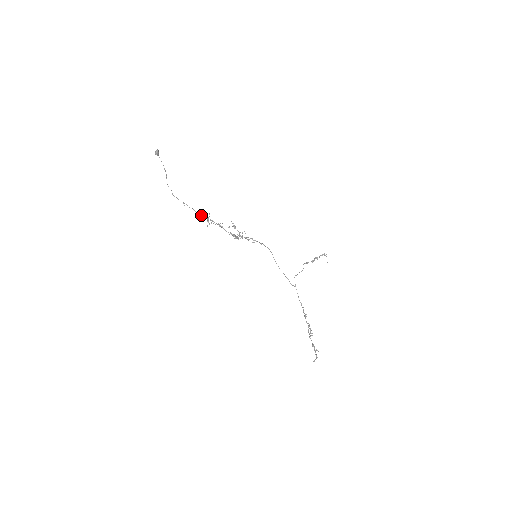
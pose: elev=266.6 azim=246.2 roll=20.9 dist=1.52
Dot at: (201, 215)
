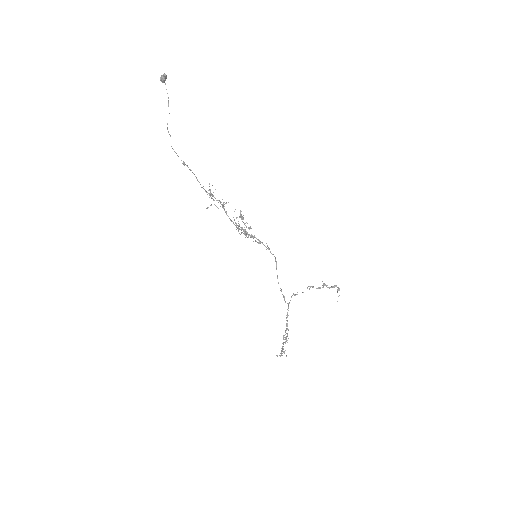
Dot at: occluded
